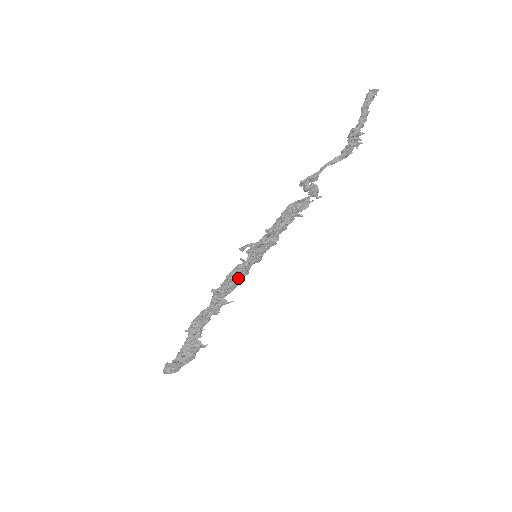
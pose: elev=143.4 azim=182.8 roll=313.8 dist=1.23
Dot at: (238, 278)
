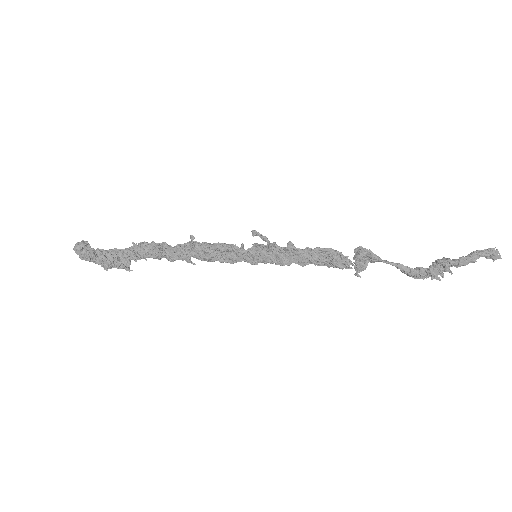
Dot at: (221, 255)
